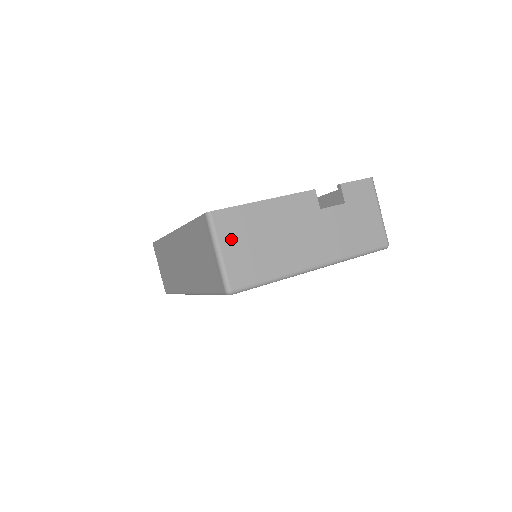
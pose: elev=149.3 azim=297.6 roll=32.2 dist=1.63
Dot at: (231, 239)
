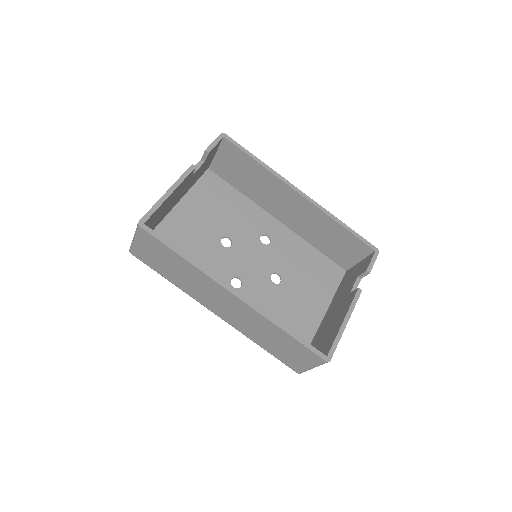
Dot at: occluded
